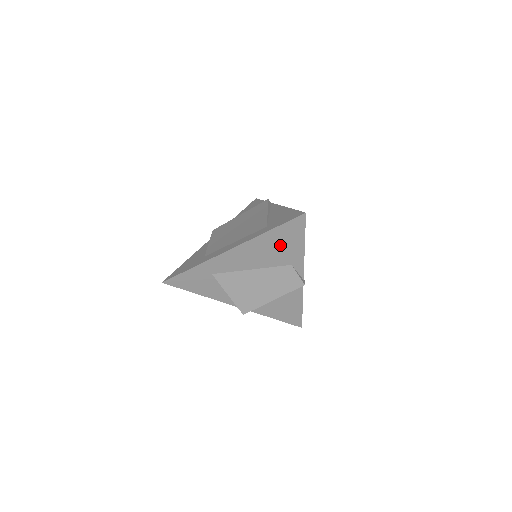
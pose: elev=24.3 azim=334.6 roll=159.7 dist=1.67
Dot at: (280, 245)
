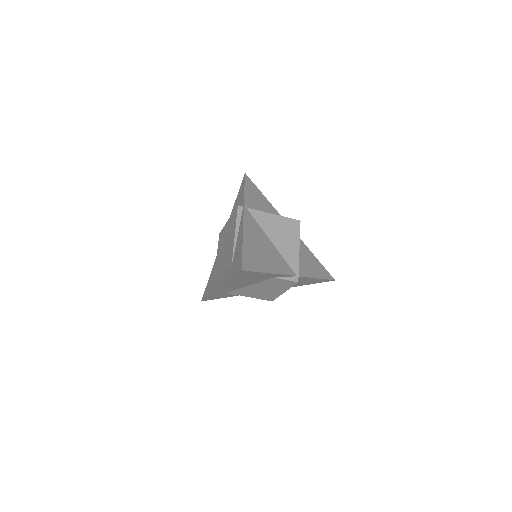
Dot at: (250, 278)
